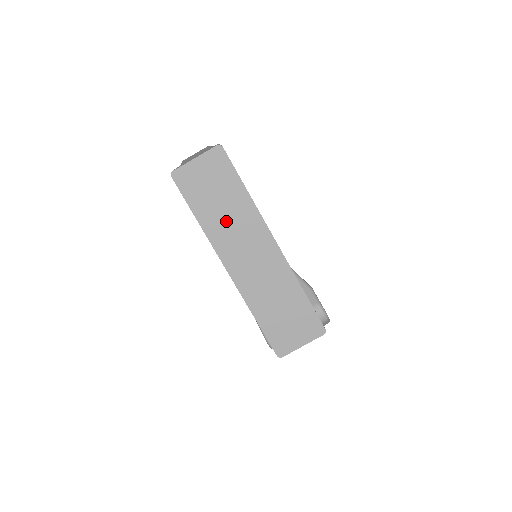
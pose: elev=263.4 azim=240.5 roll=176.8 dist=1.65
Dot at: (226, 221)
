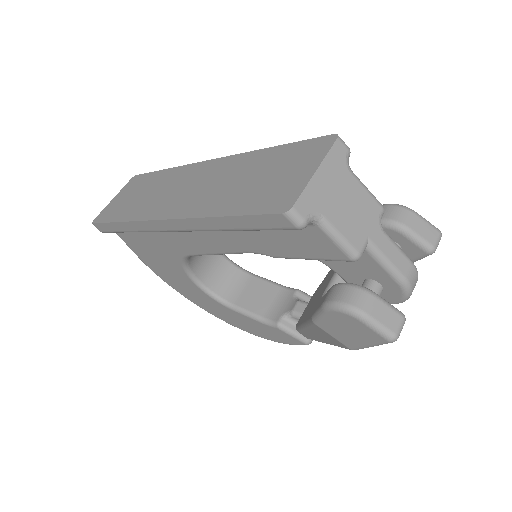
Dot at: (150, 197)
